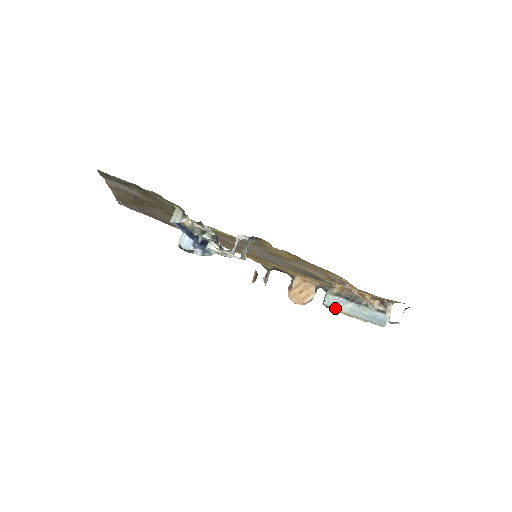
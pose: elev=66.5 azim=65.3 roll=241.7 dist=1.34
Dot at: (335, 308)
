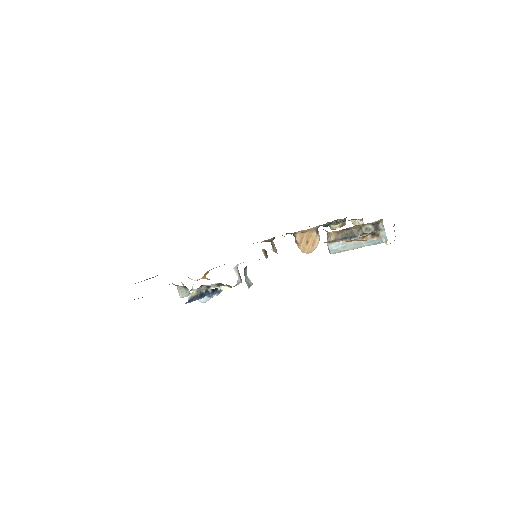
Dot at: (341, 251)
